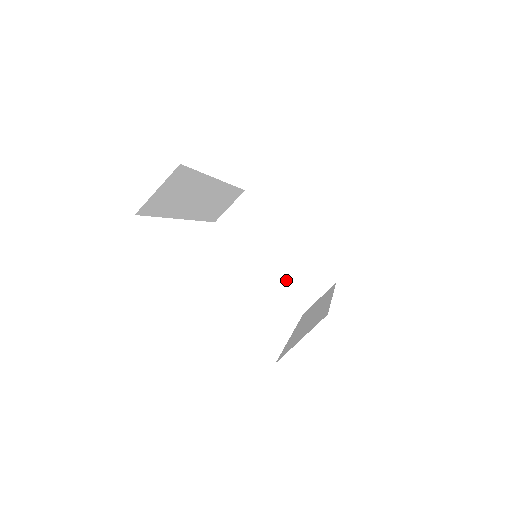
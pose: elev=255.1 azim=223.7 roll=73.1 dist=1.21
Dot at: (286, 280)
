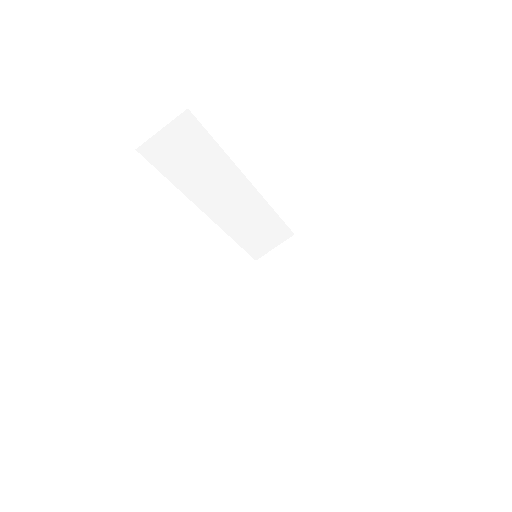
Dot at: (305, 333)
